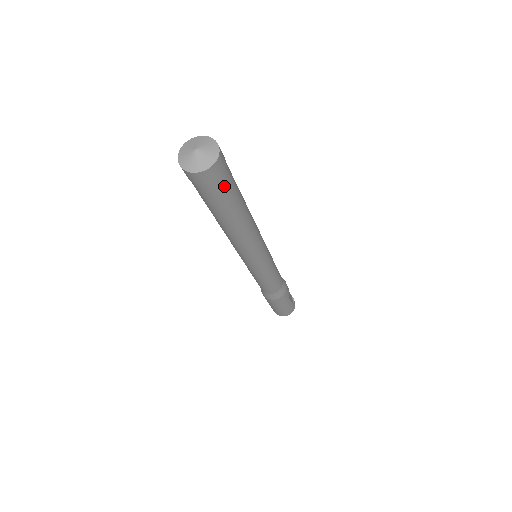
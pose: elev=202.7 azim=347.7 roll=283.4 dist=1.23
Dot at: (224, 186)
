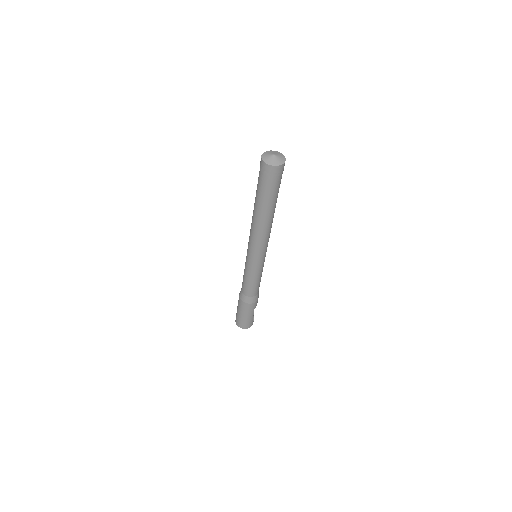
Dot at: (275, 183)
